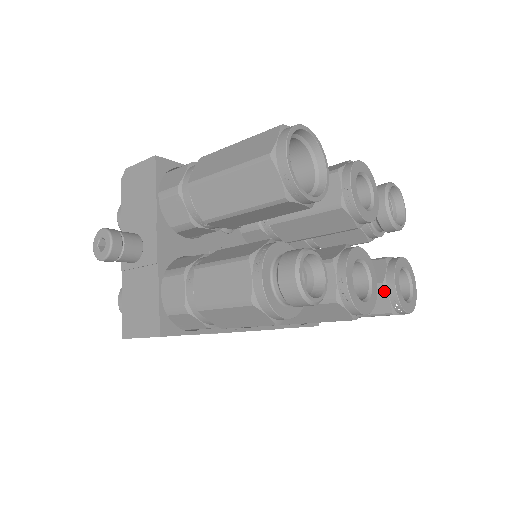
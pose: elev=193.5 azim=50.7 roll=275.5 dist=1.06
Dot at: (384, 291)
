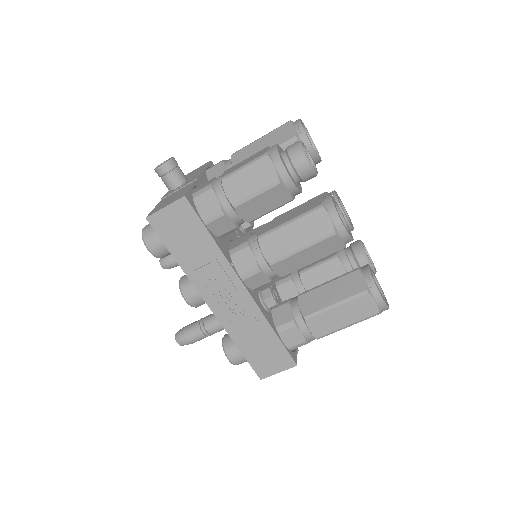
Dot at: (360, 272)
